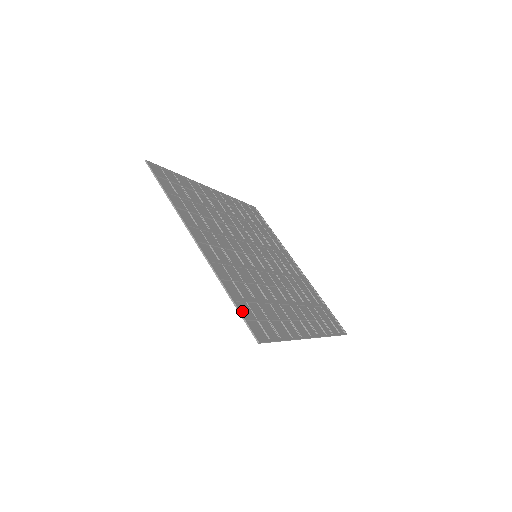
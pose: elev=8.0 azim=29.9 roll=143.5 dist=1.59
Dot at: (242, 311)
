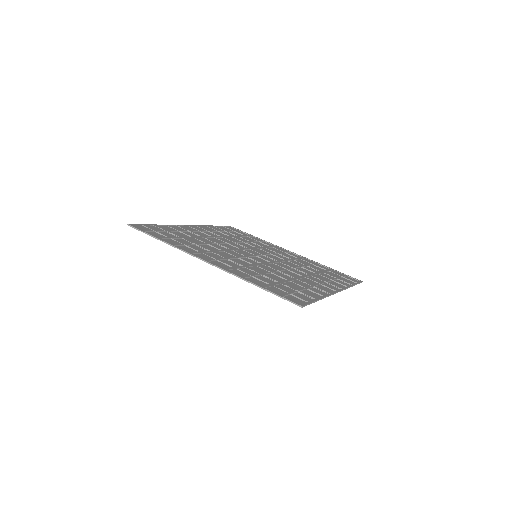
Dot at: (274, 292)
